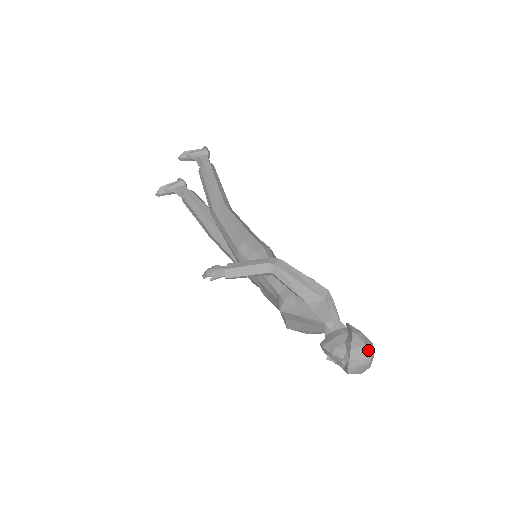
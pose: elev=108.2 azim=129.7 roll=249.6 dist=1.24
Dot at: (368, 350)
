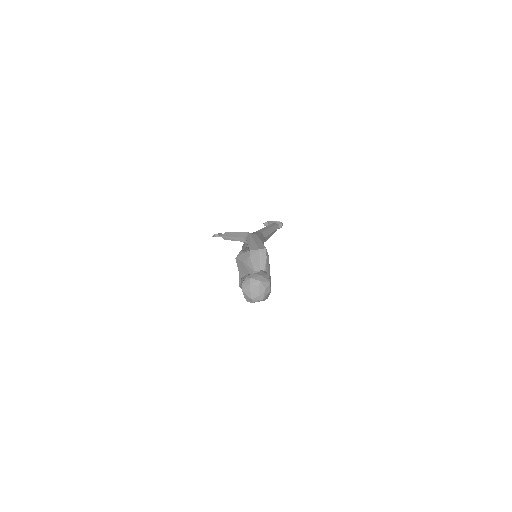
Dot at: (262, 278)
